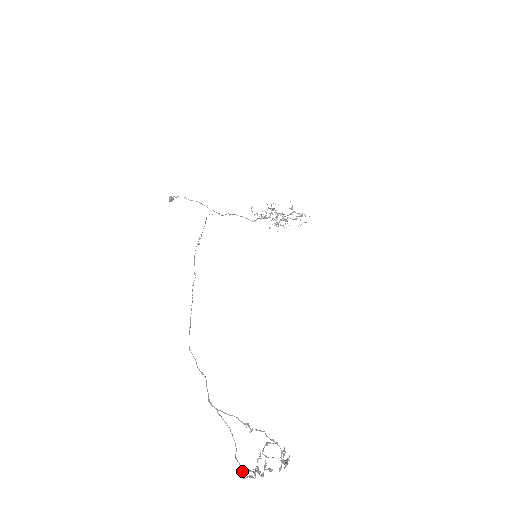
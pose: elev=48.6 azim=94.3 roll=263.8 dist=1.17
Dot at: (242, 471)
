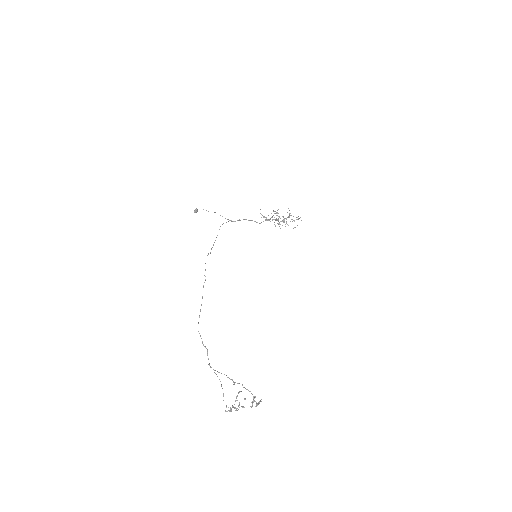
Dot at: (226, 407)
